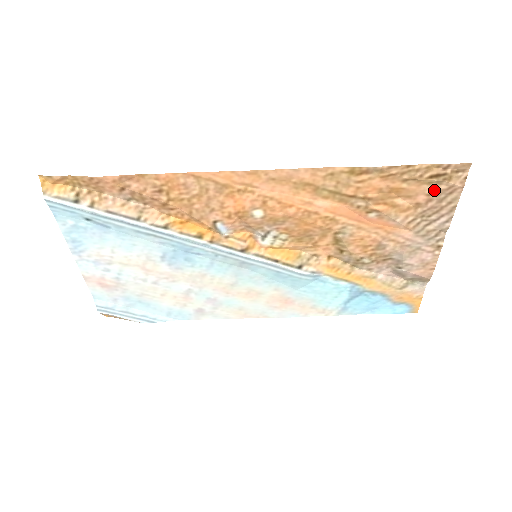
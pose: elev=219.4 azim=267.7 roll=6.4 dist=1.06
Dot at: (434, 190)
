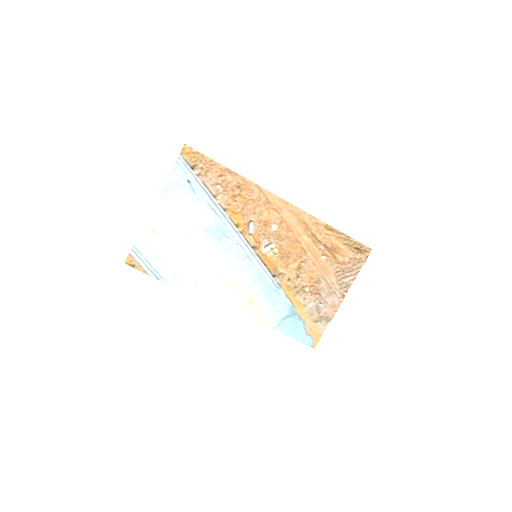
Dot at: (354, 257)
